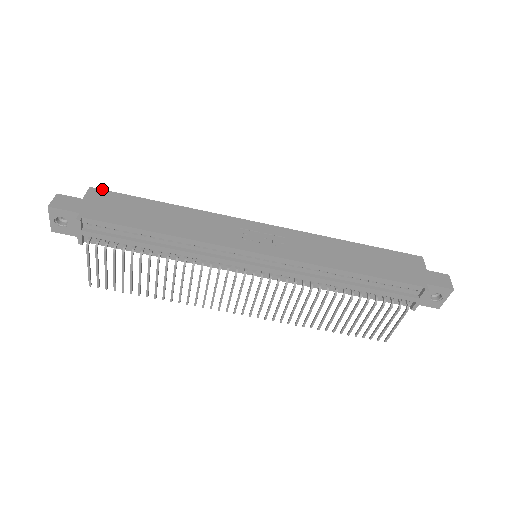
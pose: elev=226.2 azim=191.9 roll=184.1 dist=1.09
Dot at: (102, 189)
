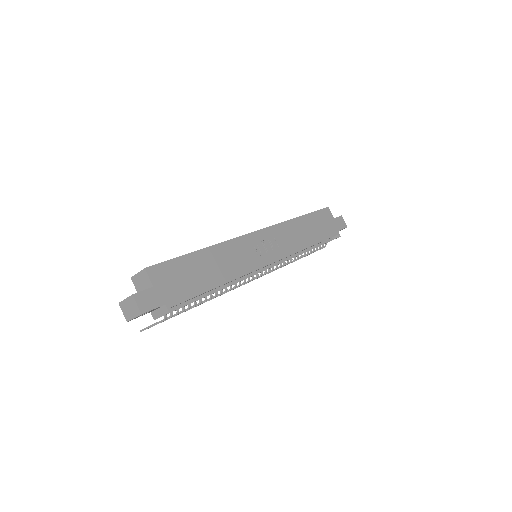
Dot at: (155, 265)
